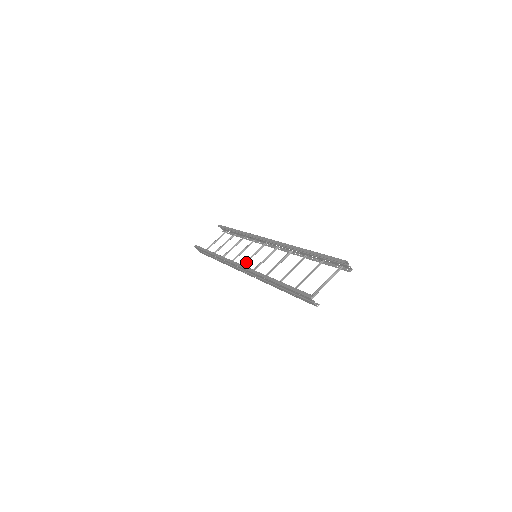
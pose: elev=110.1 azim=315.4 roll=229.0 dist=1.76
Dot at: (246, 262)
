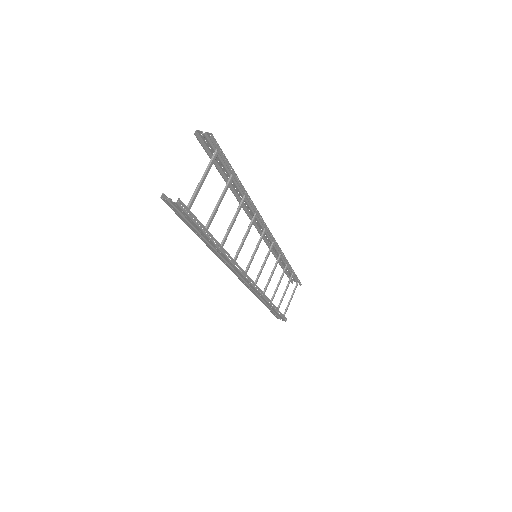
Dot at: (259, 273)
